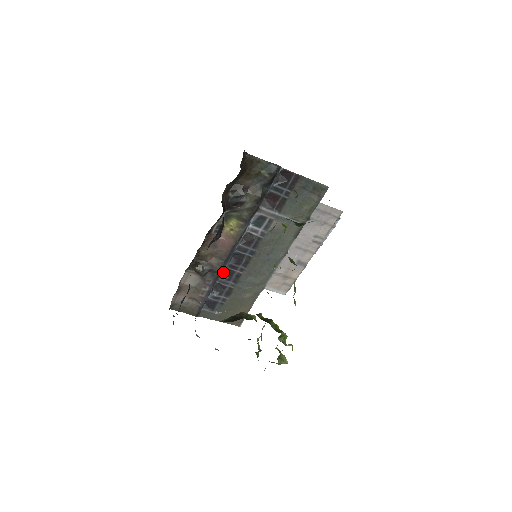
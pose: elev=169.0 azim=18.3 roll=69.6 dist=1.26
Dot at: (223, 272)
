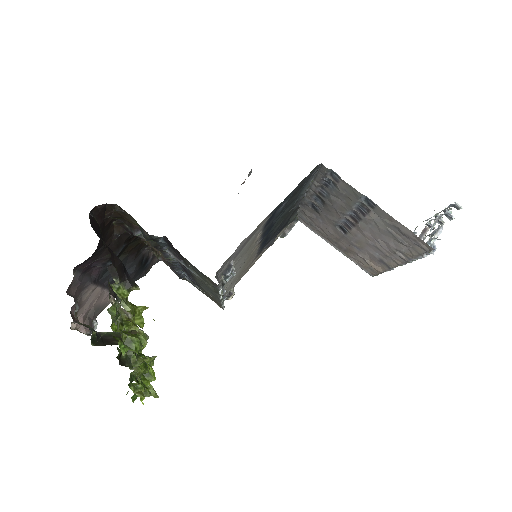
Dot at: occluded
